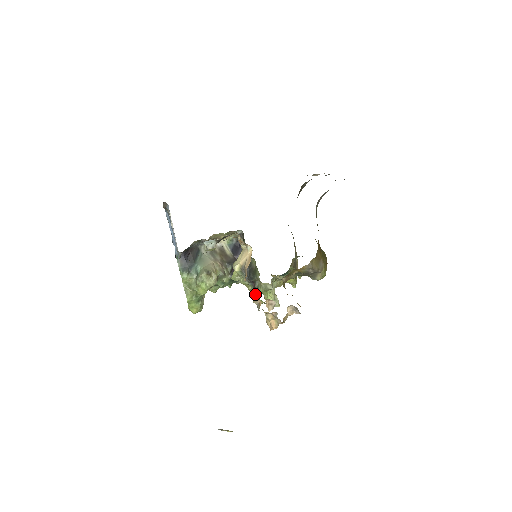
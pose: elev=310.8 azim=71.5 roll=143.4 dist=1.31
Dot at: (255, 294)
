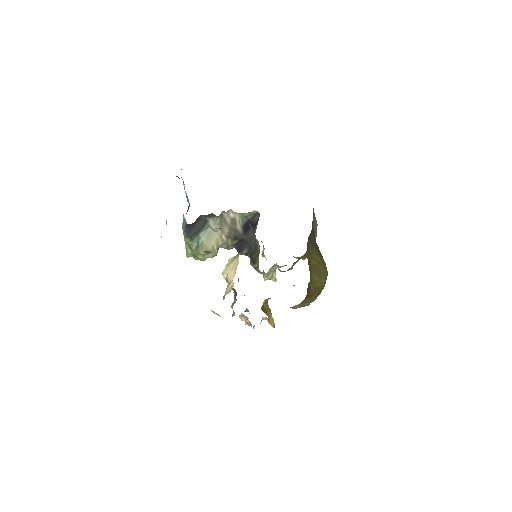
Dot at: (234, 302)
